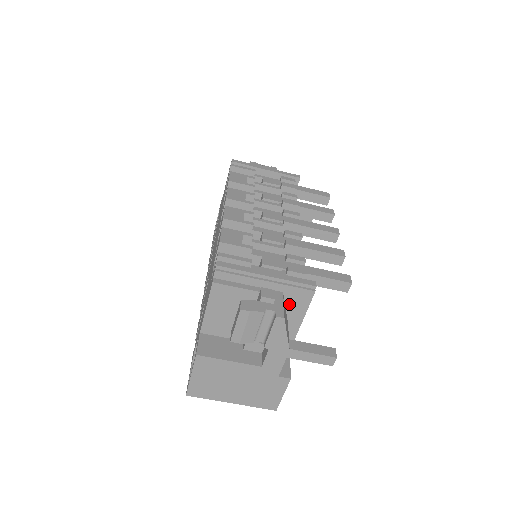
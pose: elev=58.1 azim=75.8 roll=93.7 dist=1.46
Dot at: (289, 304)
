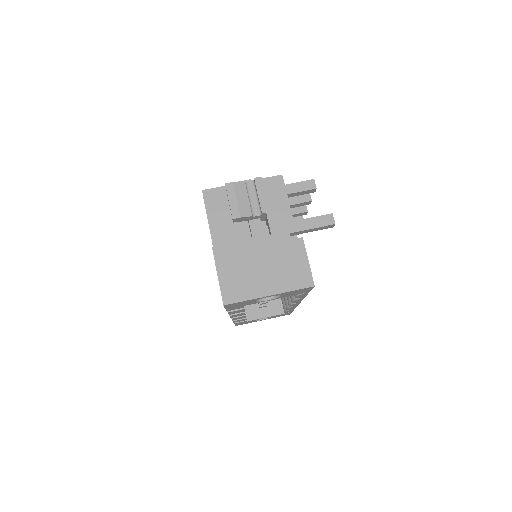
Dot at: occluded
